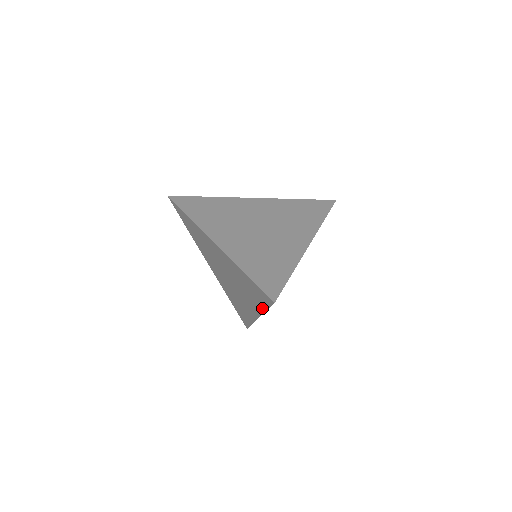
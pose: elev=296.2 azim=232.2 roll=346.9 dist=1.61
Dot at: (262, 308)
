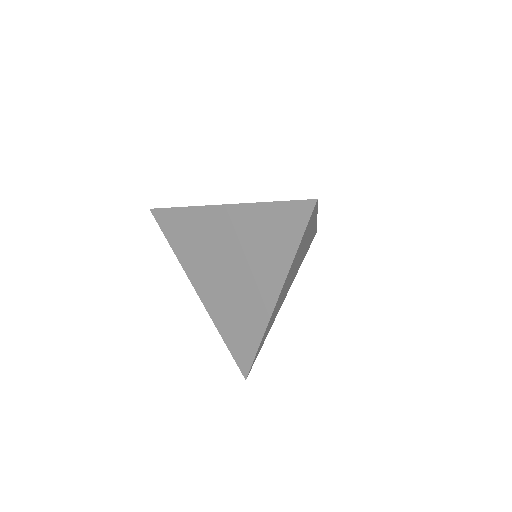
Dot at: (291, 252)
